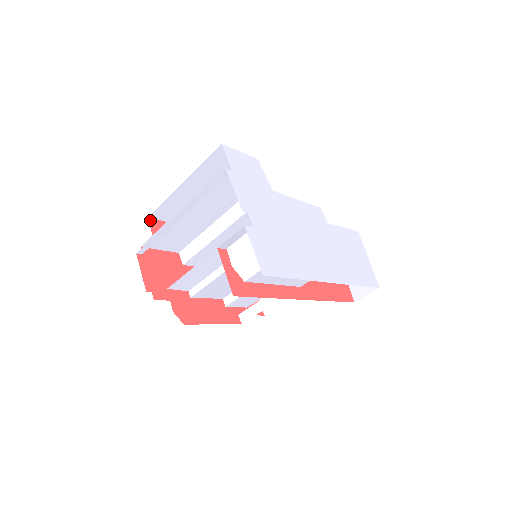
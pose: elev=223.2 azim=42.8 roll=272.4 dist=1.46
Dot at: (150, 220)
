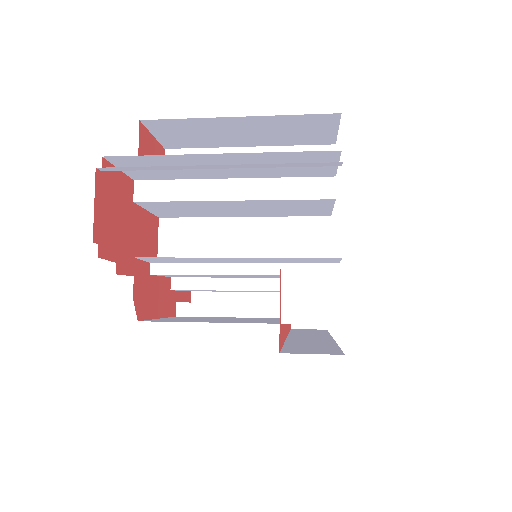
Dot at: (141, 126)
